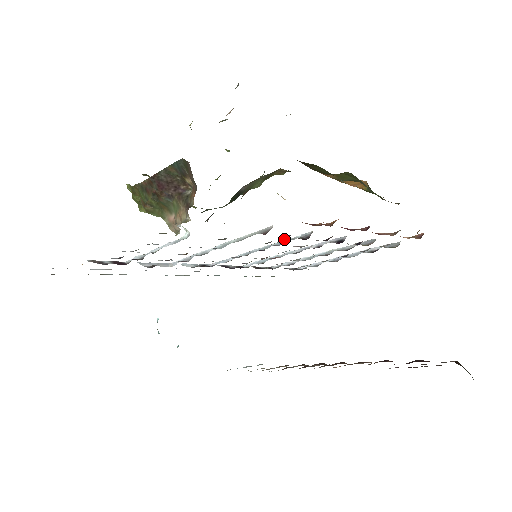
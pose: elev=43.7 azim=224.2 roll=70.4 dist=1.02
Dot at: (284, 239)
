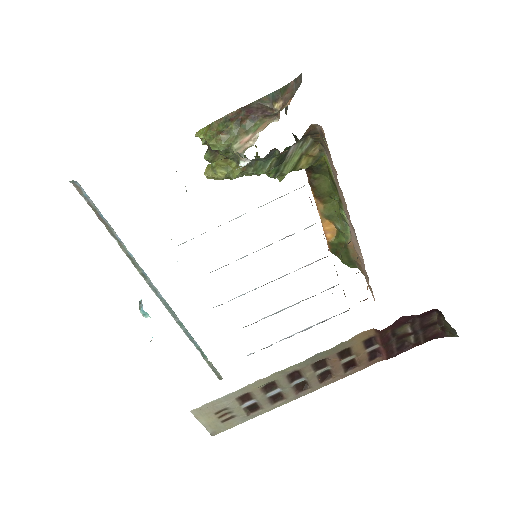
Dot at: occluded
